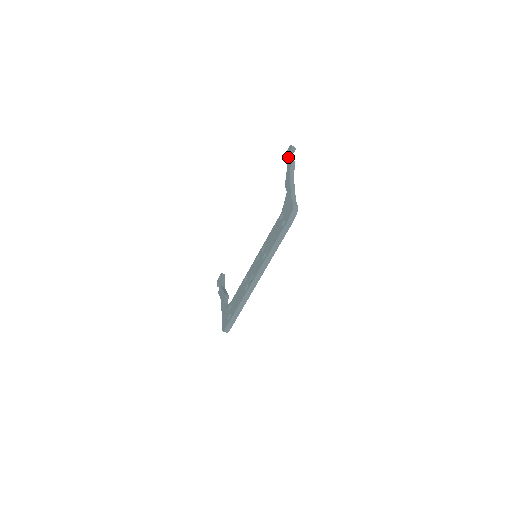
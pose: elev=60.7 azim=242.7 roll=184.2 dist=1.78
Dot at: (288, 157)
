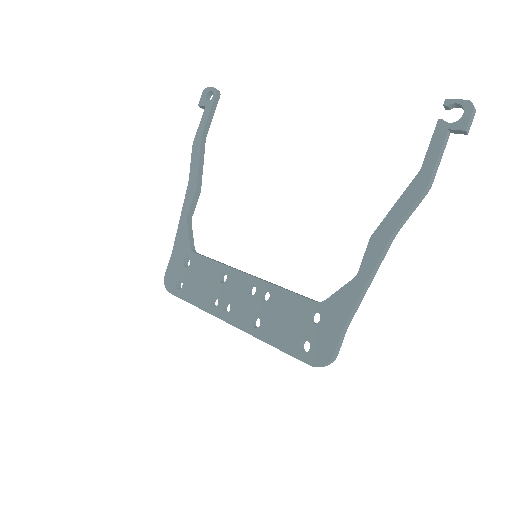
Dot at: (438, 147)
